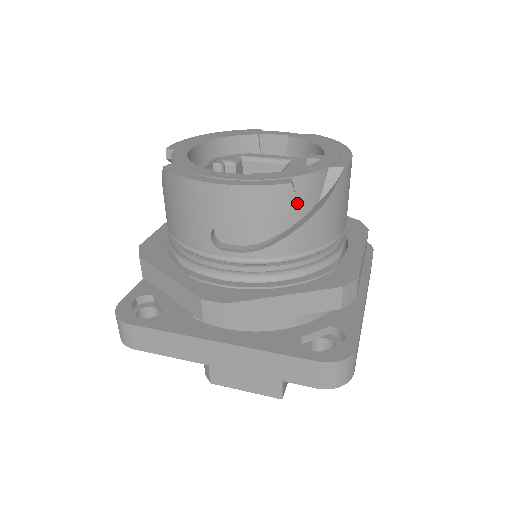
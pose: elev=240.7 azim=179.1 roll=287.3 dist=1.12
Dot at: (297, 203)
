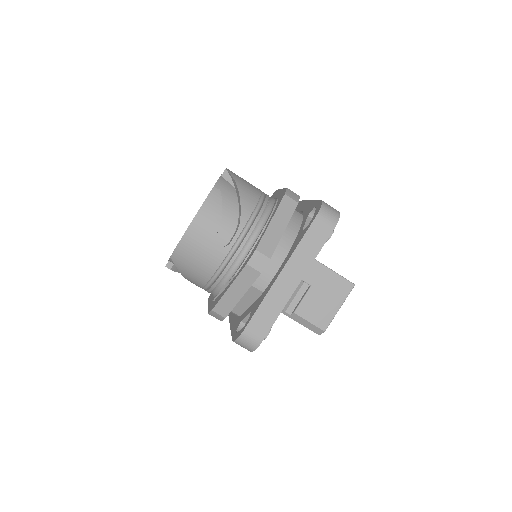
Dot at: (228, 195)
